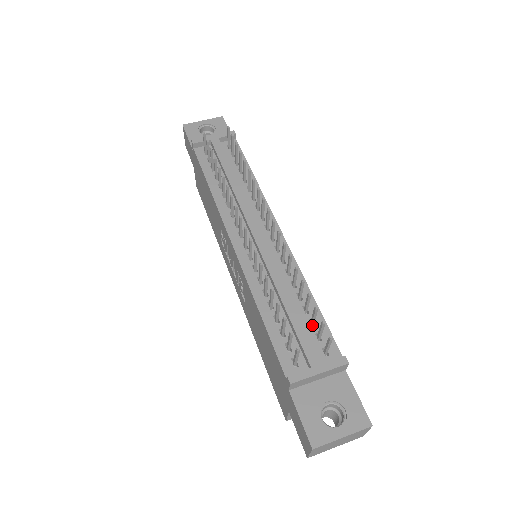
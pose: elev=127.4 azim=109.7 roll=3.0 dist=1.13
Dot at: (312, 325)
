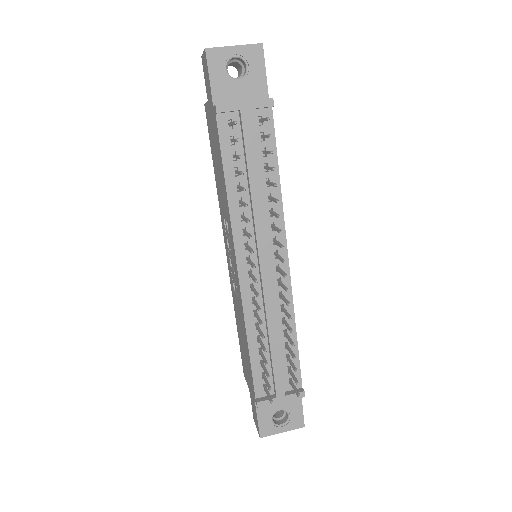
Dot at: (288, 358)
